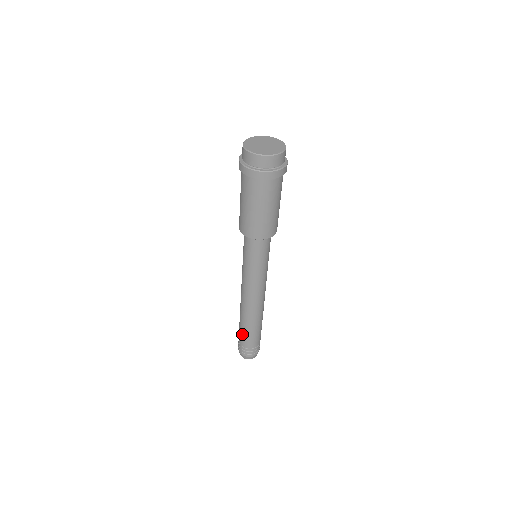
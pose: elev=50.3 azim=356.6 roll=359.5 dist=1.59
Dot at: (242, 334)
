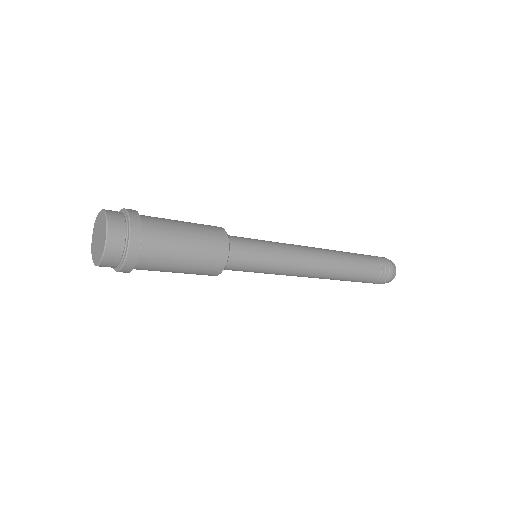
Dot at: occluded
